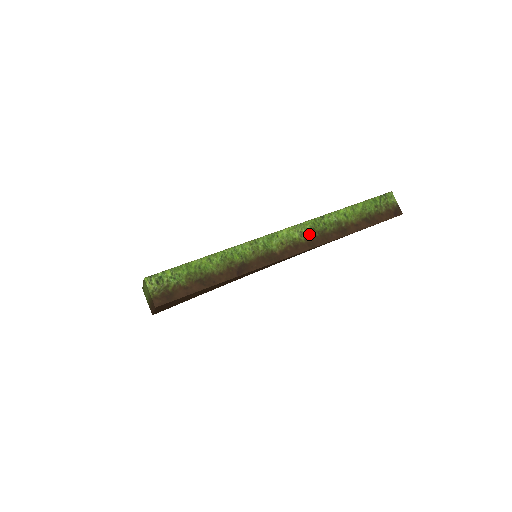
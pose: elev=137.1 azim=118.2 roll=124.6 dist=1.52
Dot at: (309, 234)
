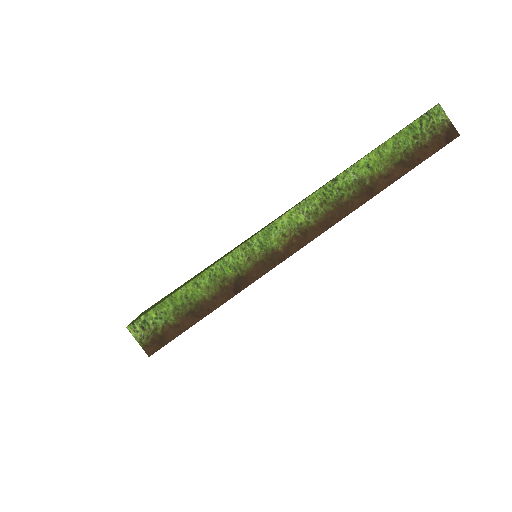
Dot at: (319, 211)
